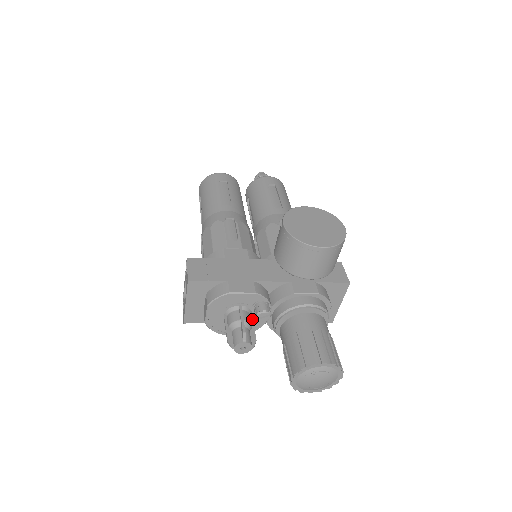
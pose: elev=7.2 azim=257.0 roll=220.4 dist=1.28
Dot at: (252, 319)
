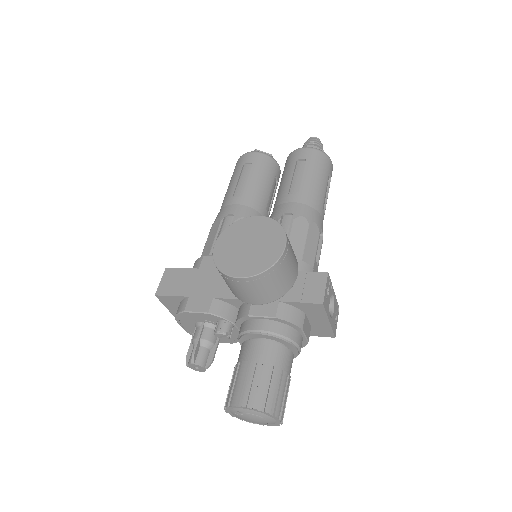
Dot at: occluded
